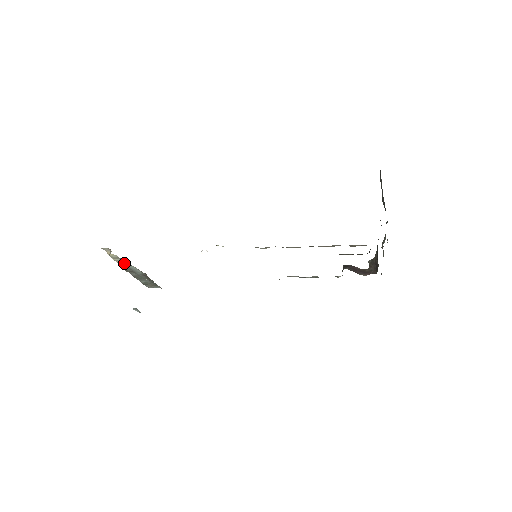
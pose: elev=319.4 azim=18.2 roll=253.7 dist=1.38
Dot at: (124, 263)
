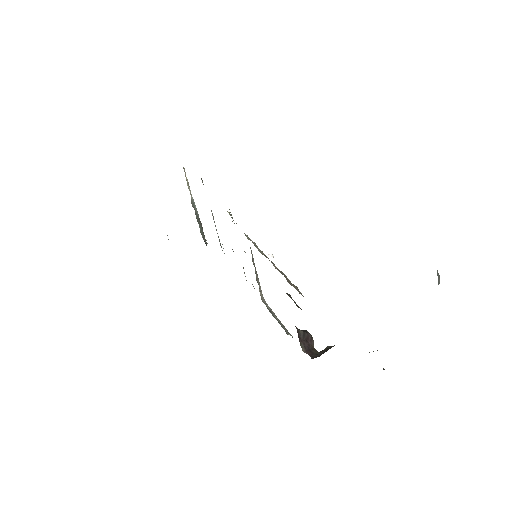
Dot at: occluded
